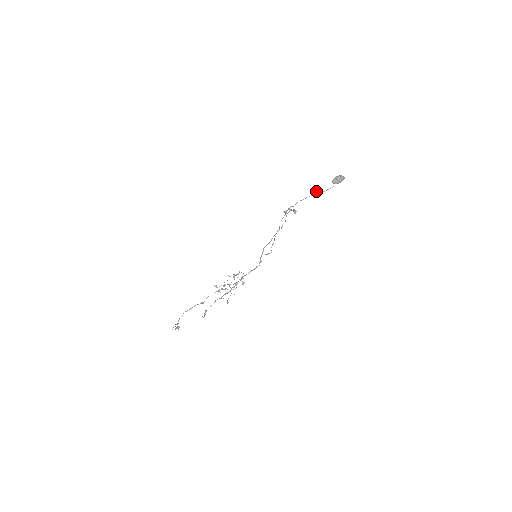
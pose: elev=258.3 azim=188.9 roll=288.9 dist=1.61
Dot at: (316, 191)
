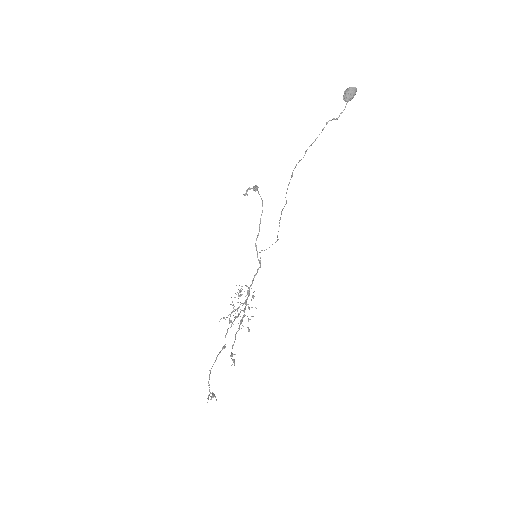
Dot at: (326, 123)
